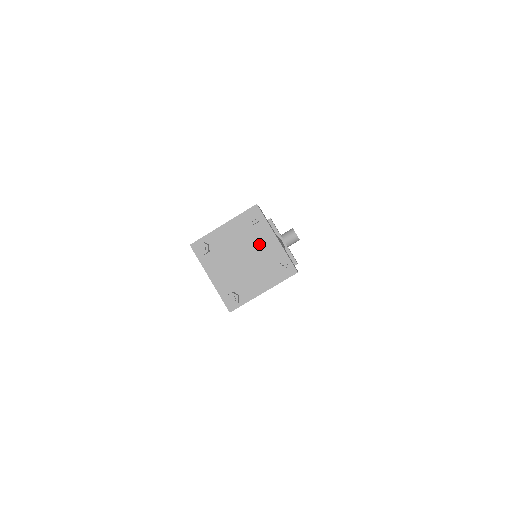
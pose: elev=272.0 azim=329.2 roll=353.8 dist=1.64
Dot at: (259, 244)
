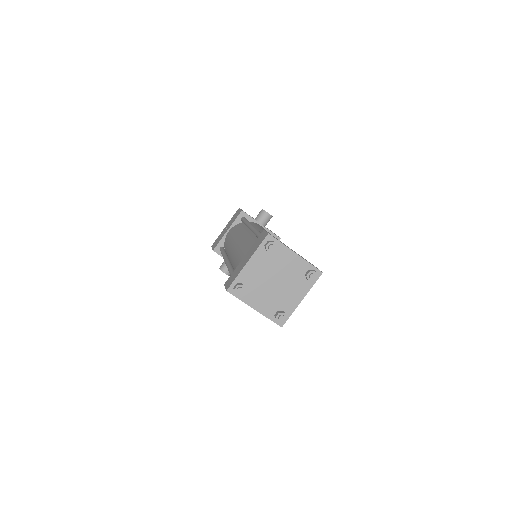
Dot at: (283, 265)
